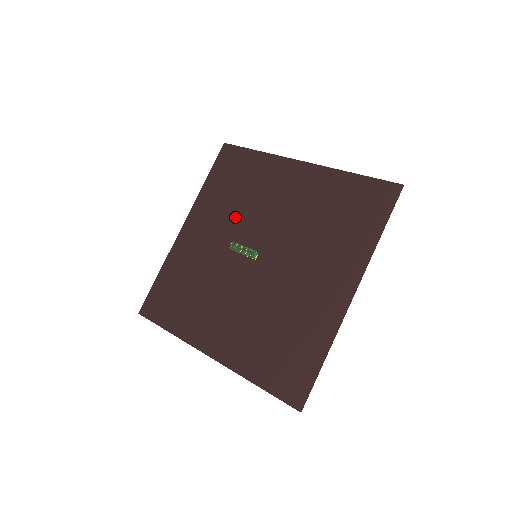
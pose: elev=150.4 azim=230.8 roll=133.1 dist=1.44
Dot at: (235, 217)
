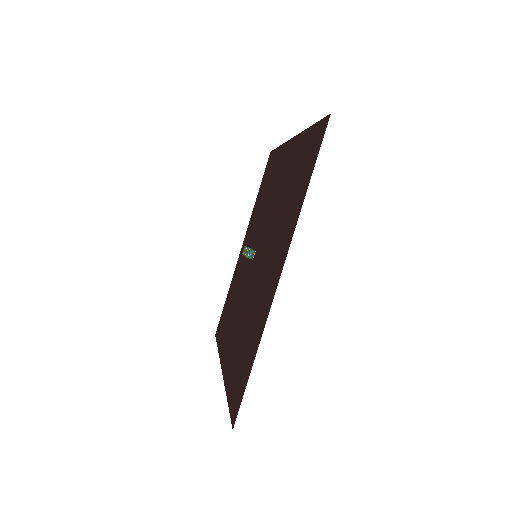
Dot at: (258, 221)
